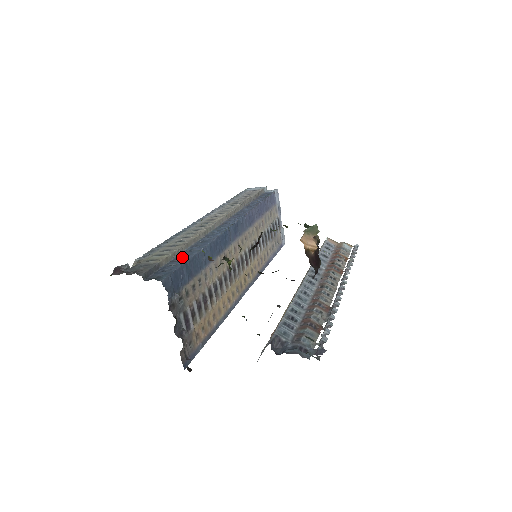
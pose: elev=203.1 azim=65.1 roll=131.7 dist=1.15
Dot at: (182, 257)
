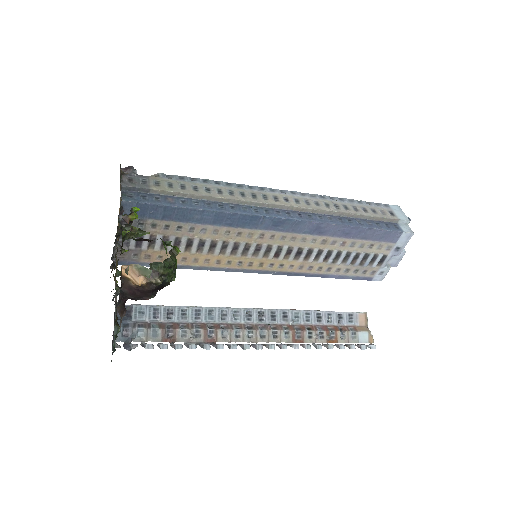
Dot at: (177, 201)
